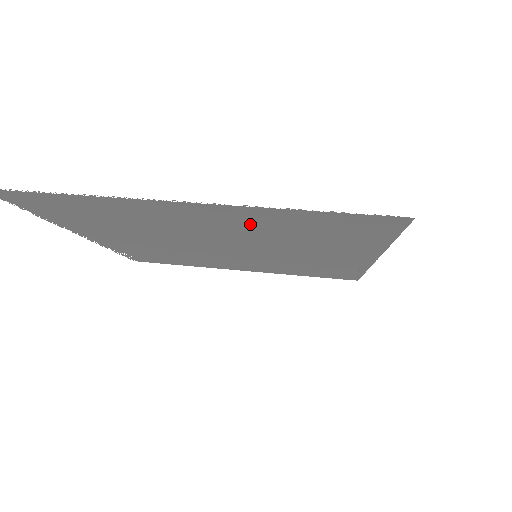
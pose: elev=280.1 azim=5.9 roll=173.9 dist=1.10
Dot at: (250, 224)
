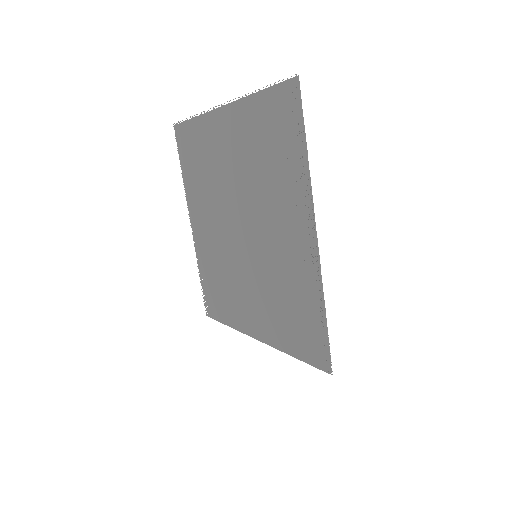
Dot at: (244, 141)
